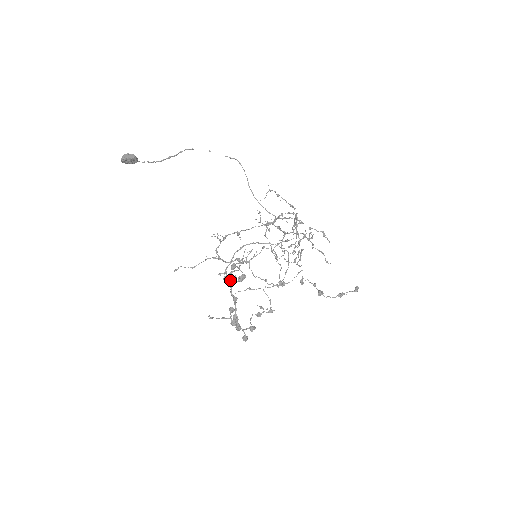
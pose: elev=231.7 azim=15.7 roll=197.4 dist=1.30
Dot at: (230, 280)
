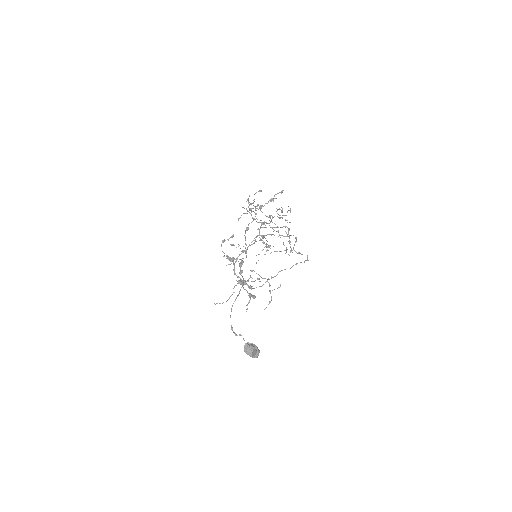
Dot at: occluded
